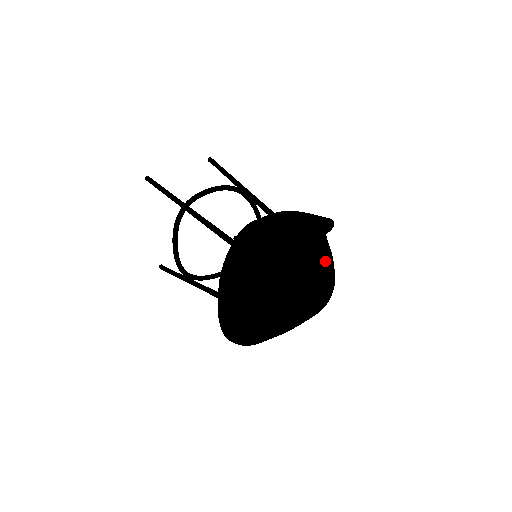
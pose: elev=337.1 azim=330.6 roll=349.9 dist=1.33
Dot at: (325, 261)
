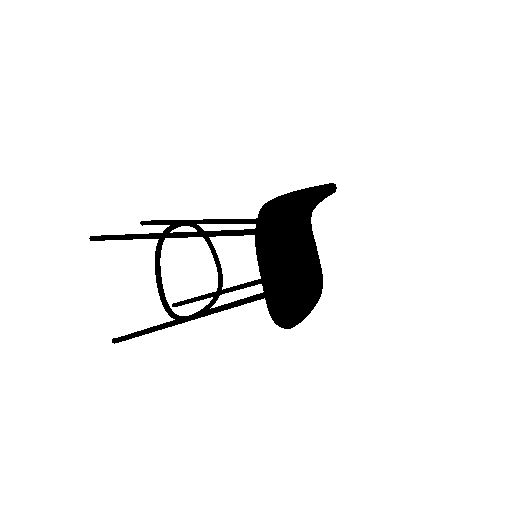
Dot at: (313, 247)
